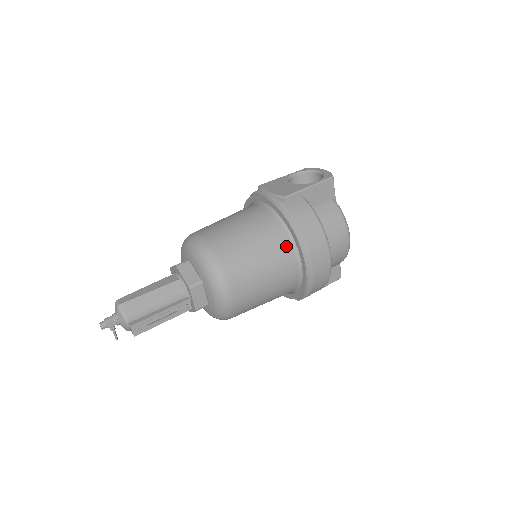
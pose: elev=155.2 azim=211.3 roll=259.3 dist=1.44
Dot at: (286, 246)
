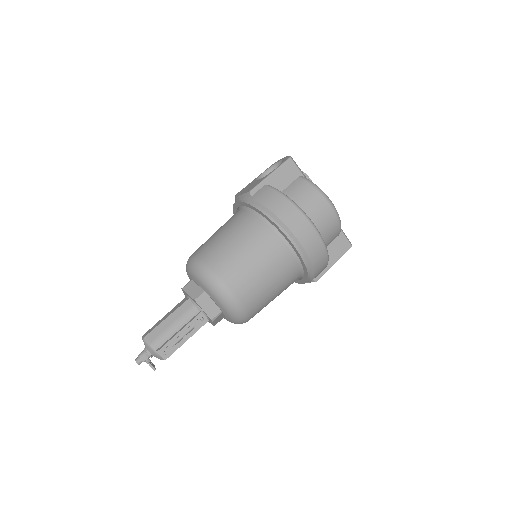
Dot at: (266, 232)
